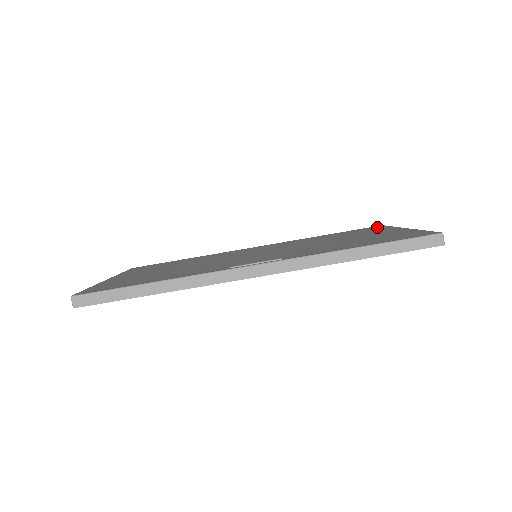
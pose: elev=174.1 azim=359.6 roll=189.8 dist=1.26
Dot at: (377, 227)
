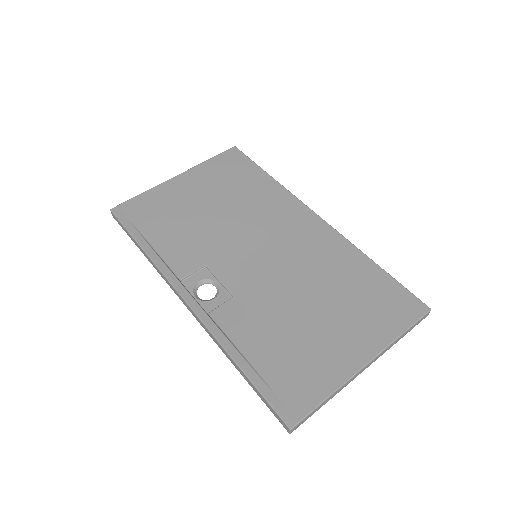
Dot at: (406, 312)
